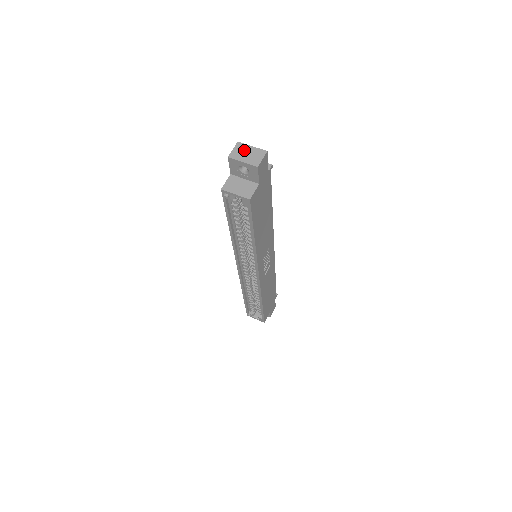
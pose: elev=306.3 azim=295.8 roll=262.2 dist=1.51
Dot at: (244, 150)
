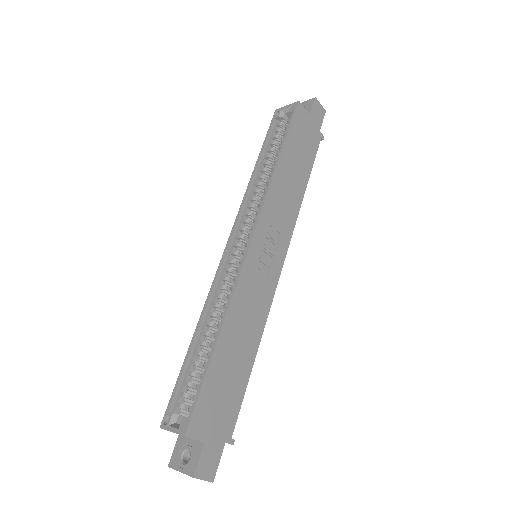
Dot at: occluded
